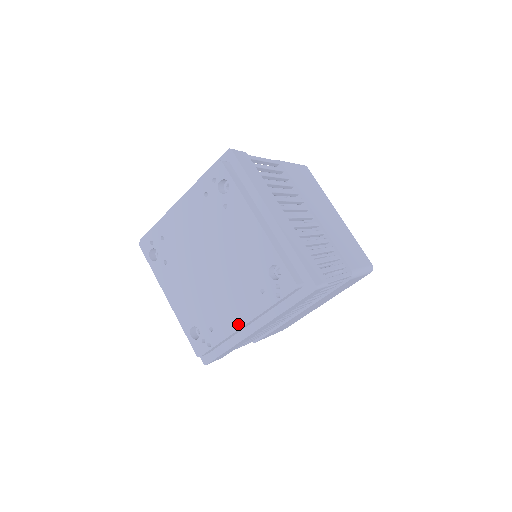
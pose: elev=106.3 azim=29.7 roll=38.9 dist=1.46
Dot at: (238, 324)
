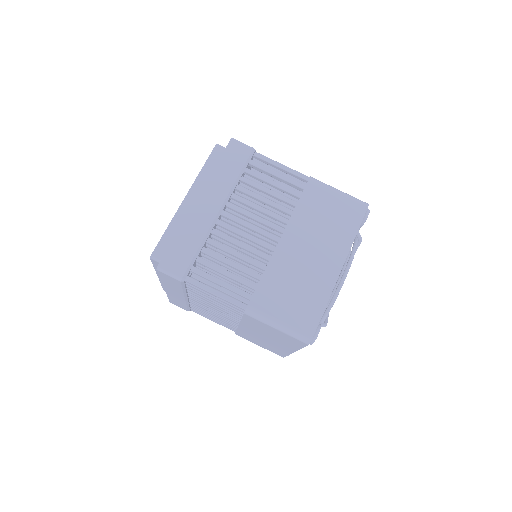
Dot at: occluded
